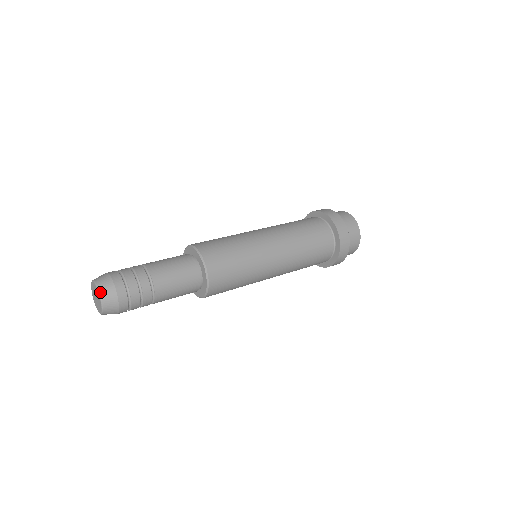
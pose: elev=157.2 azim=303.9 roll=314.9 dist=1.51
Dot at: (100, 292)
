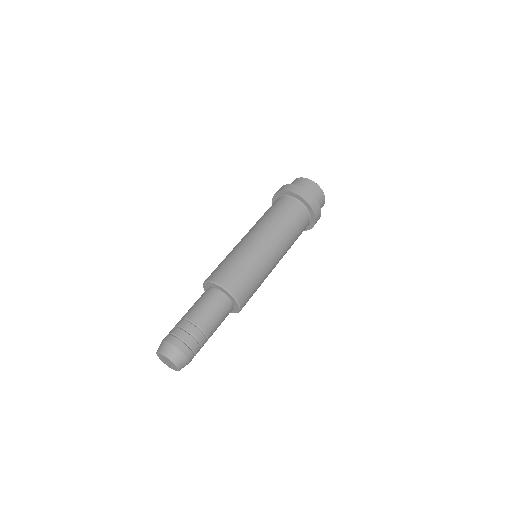
Dot at: (167, 356)
